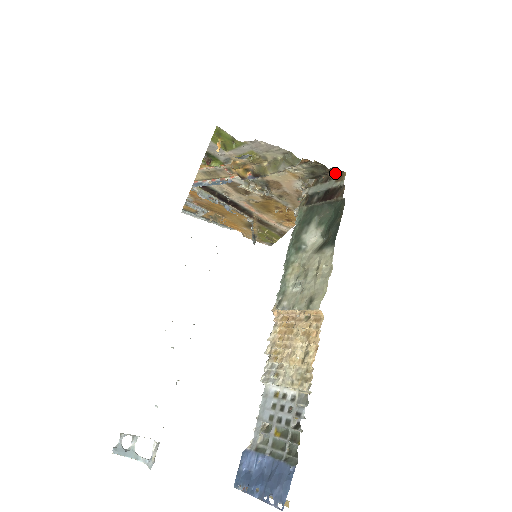
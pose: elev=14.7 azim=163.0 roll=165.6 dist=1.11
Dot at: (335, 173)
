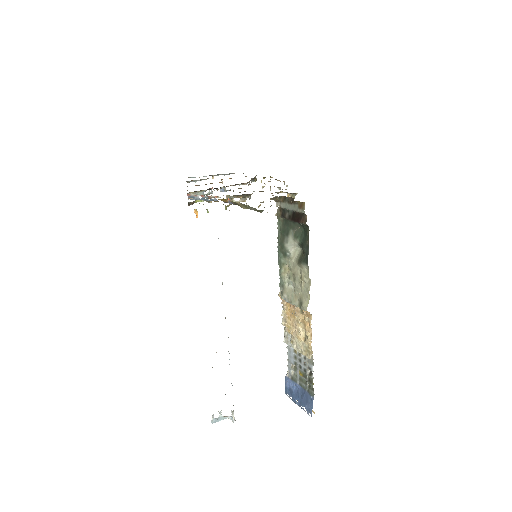
Dot at: (296, 201)
